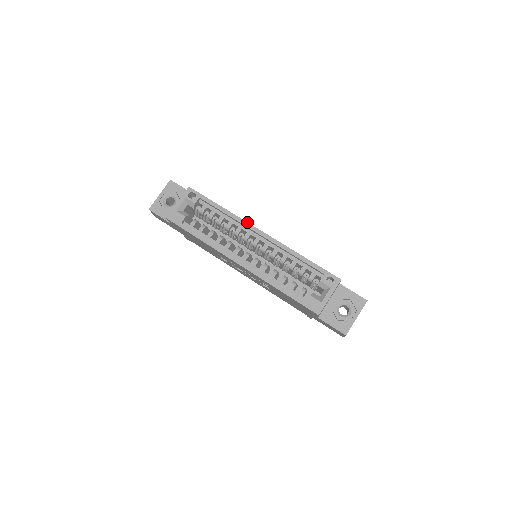
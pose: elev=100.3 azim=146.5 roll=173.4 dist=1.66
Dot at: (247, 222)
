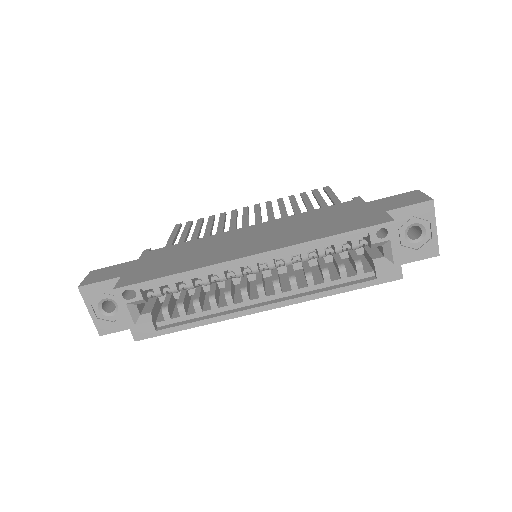
Dot at: (223, 263)
